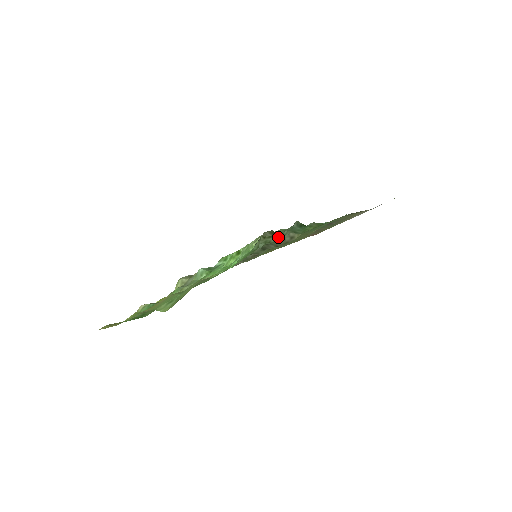
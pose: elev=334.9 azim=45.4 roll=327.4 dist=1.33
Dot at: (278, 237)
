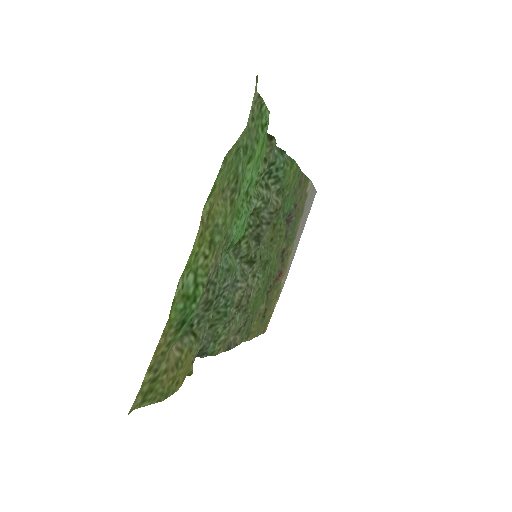
Dot at: (267, 191)
